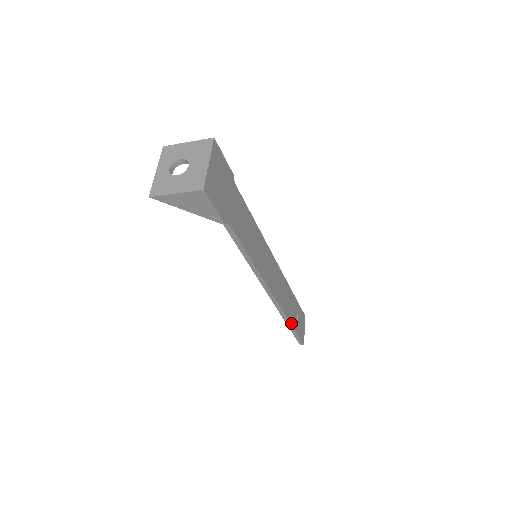
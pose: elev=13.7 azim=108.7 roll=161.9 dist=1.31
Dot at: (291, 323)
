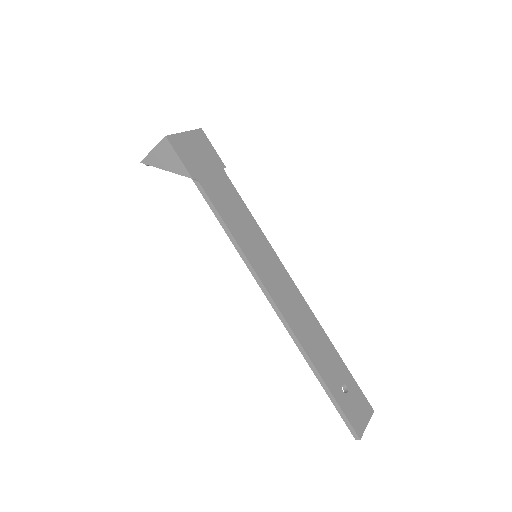
Dot at: (322, 376)
